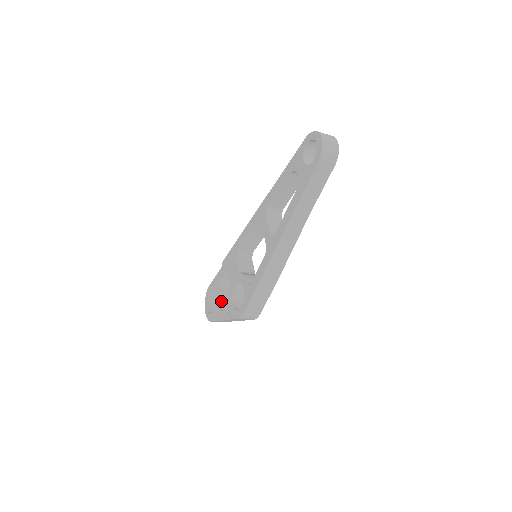
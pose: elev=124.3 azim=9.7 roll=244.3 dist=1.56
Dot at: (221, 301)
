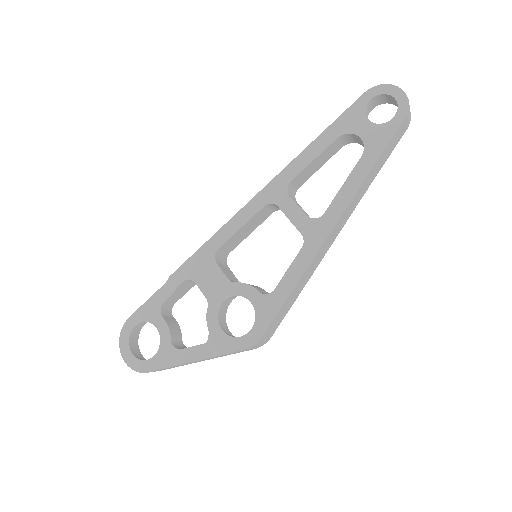
Dot at: (172, 335)
